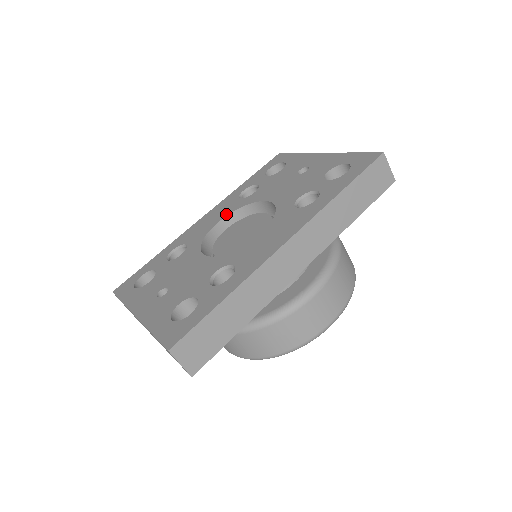
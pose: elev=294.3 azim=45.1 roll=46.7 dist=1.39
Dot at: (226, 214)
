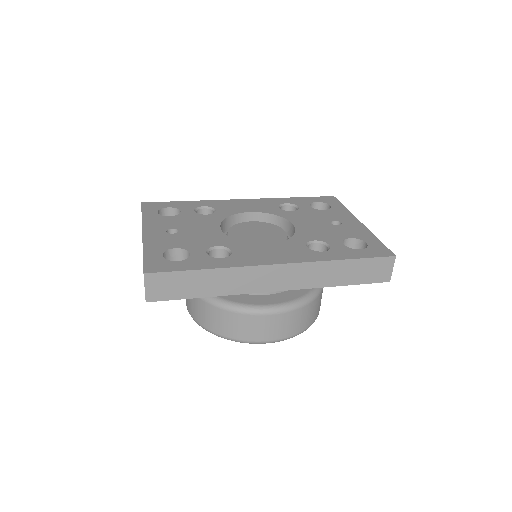
Dot at: (260, 211)
